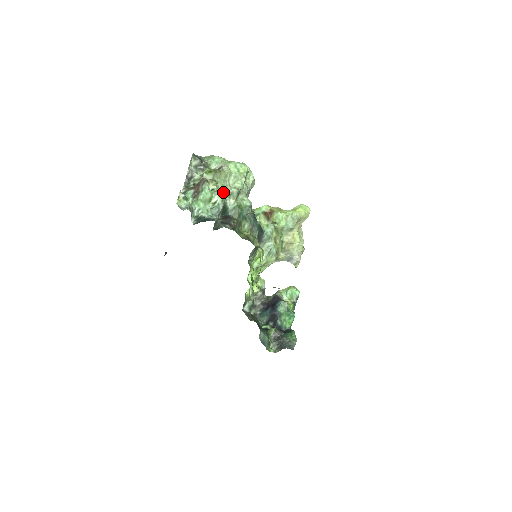
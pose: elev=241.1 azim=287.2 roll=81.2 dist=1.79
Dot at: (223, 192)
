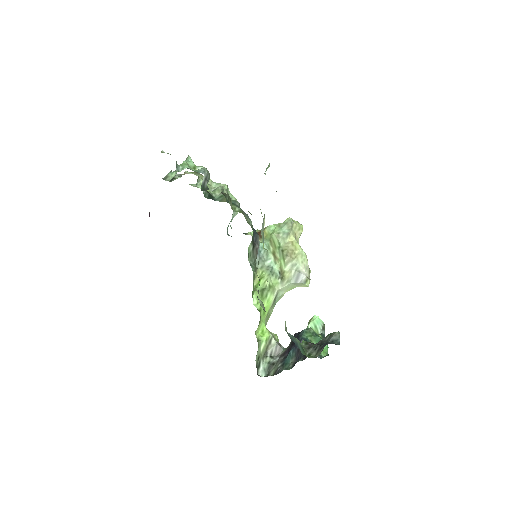
Dot at: (207, 190)
